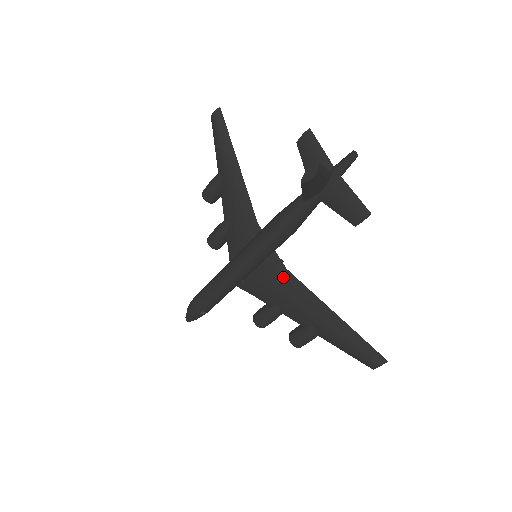
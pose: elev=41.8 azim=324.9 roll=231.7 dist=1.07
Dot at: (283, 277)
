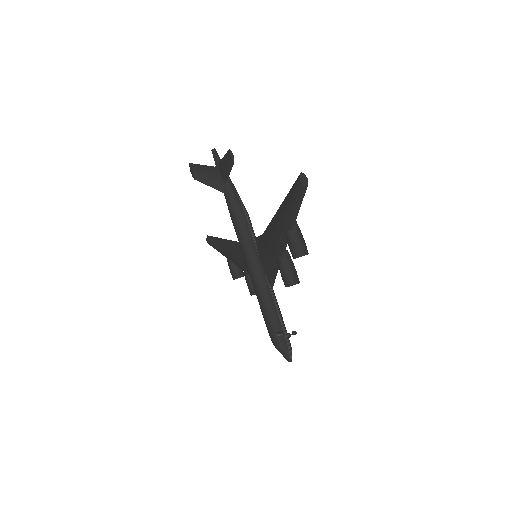
Dot at: (264, 240)
